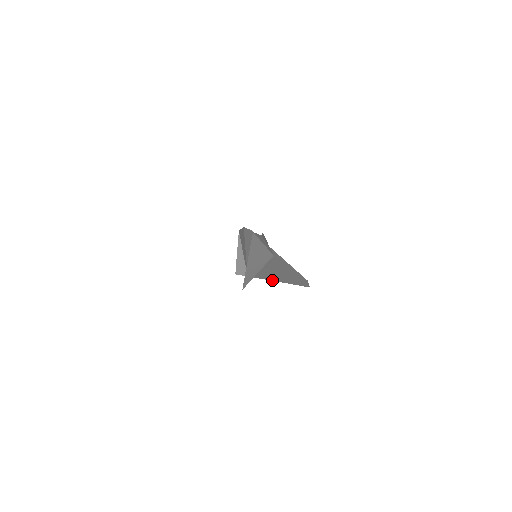
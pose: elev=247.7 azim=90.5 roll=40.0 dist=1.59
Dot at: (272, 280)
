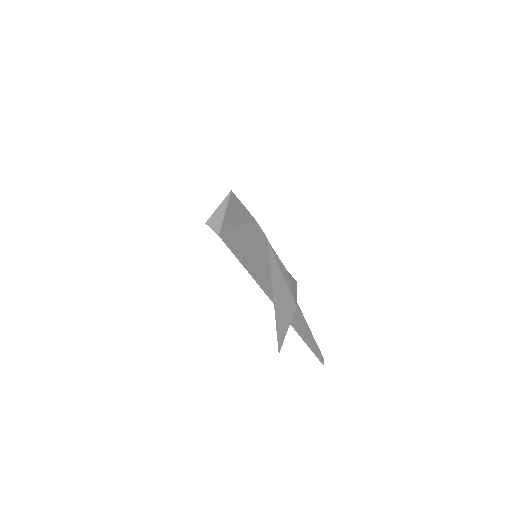
Dot at: (265, 292)
